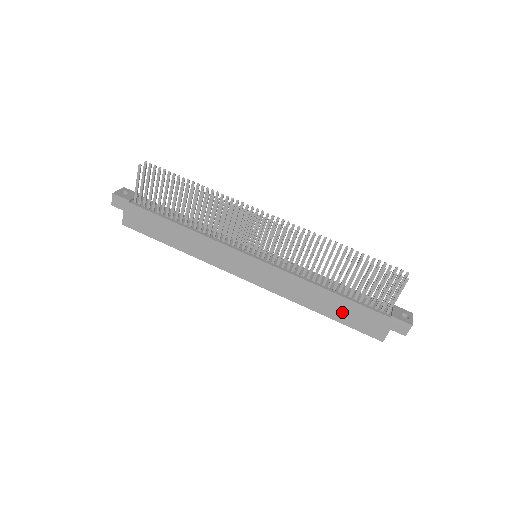
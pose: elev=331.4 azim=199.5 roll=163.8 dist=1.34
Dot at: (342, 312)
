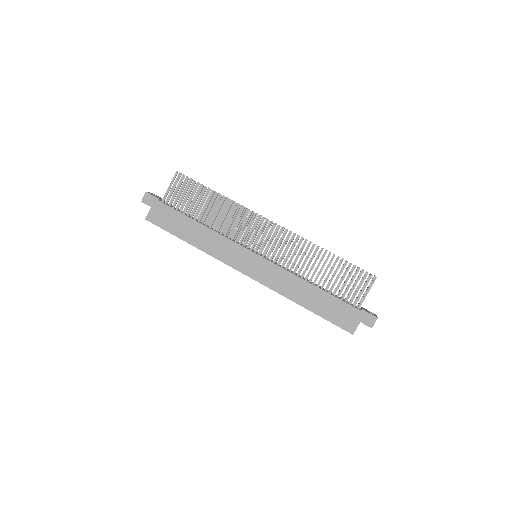
Dot at: (322, 305)
